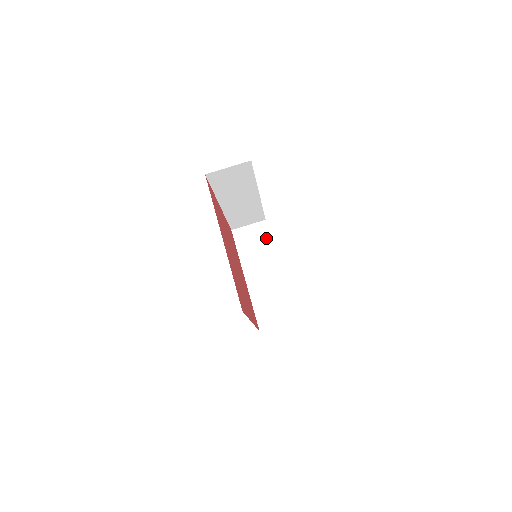
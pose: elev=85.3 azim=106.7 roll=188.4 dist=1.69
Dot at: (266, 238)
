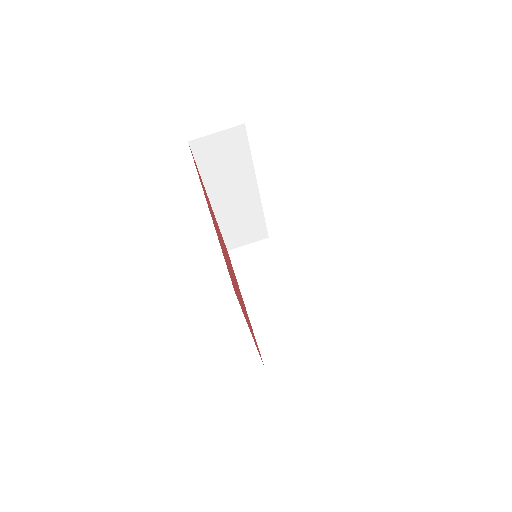
Dot at: (270, 257)
